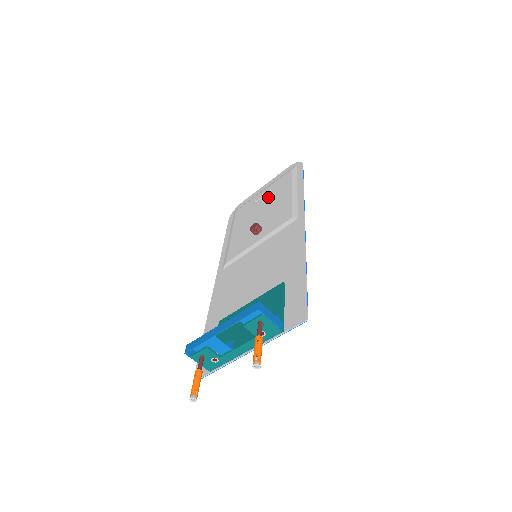
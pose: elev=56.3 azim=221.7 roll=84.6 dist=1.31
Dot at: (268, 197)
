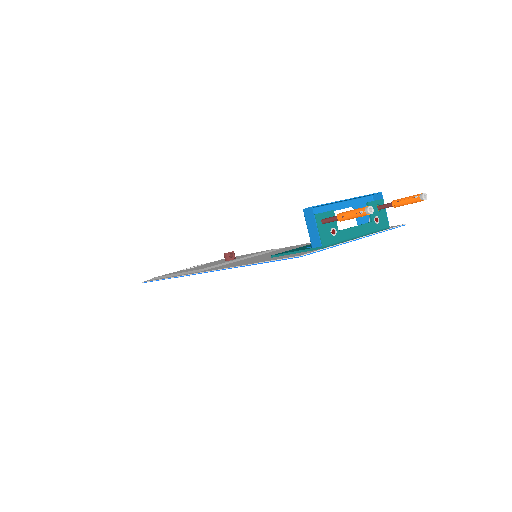
Dot at: occluded
